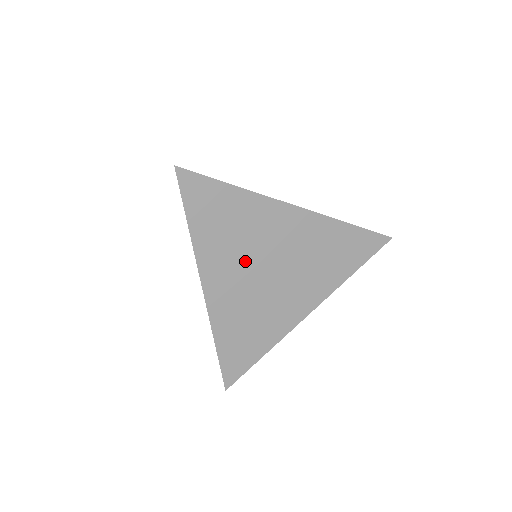
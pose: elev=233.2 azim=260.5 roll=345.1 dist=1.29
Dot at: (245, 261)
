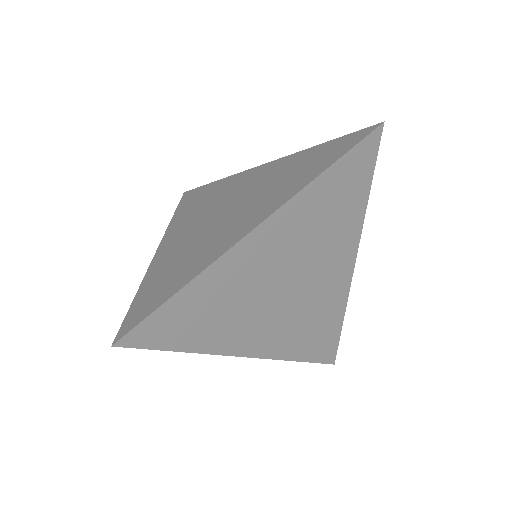
Dot at: (260, 307)
